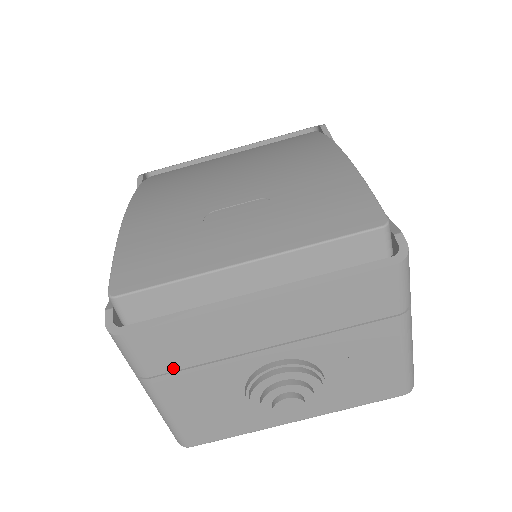
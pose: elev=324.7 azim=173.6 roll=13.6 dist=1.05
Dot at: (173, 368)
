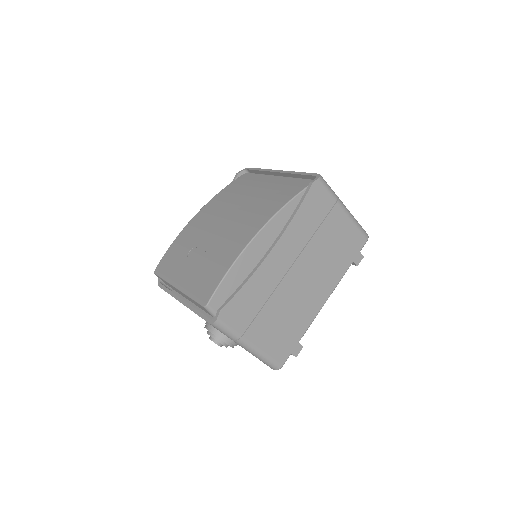
Dot at: occluded
